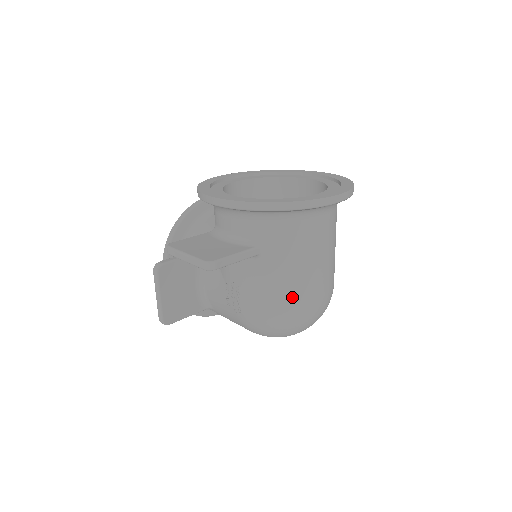
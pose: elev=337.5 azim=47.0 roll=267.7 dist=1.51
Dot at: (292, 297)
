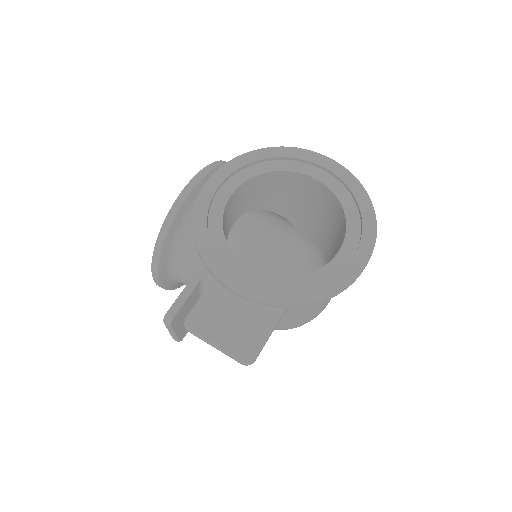
Dot at: (309, 318)
